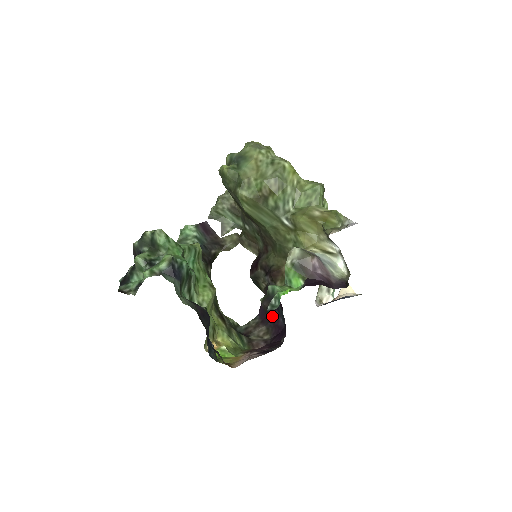
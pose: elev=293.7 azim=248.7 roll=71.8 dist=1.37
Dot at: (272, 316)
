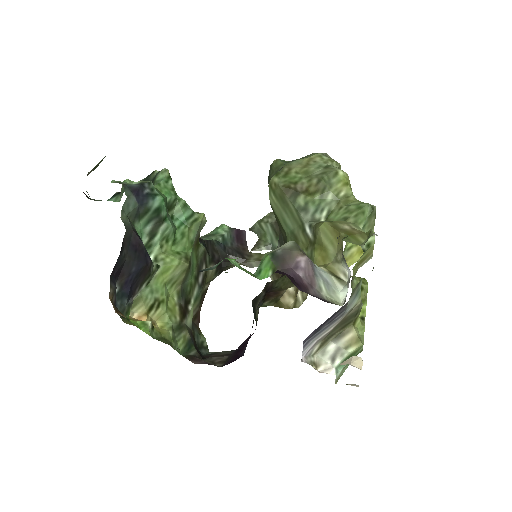
Dot at: occluded
